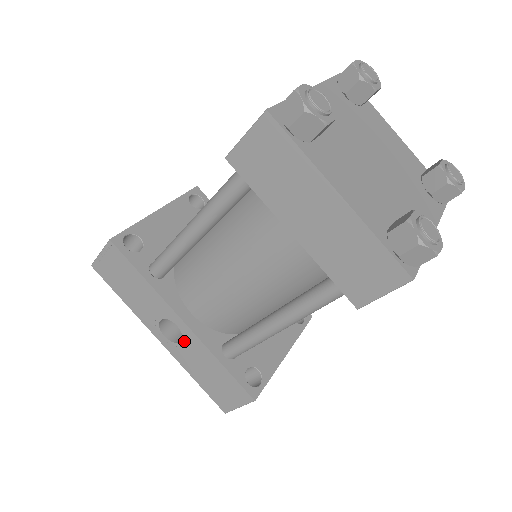
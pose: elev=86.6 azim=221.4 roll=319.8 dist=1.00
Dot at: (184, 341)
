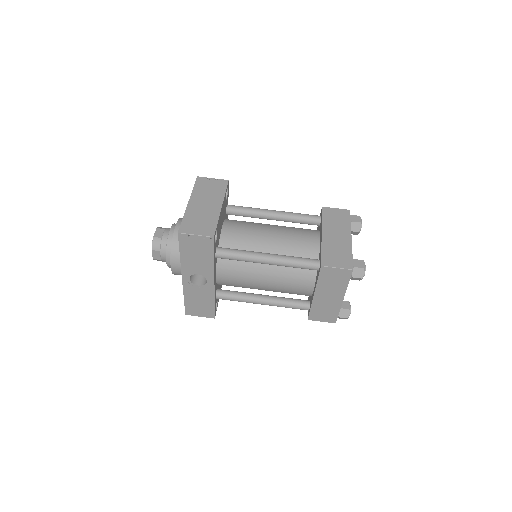
Dot at: (202, 287)
